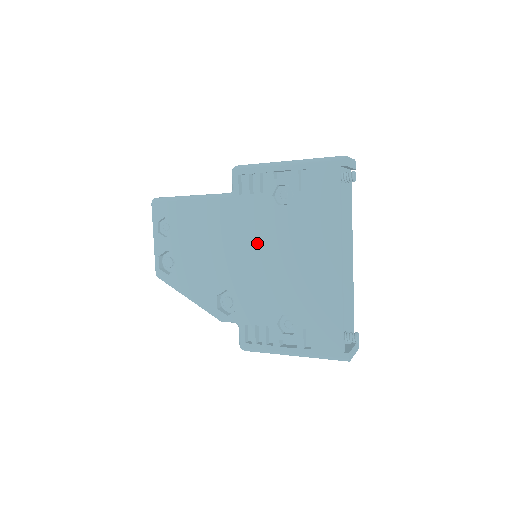
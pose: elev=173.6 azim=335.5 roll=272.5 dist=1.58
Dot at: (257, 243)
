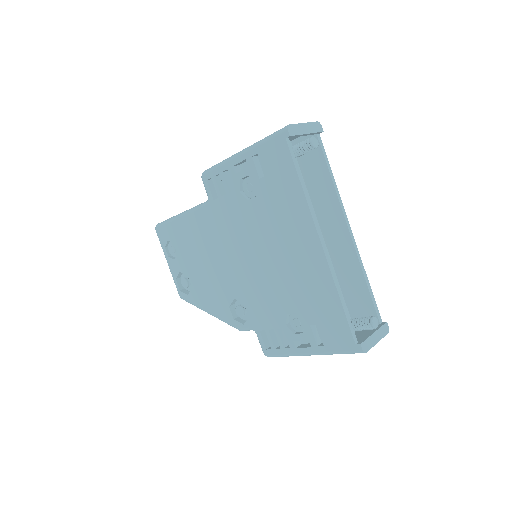
Dot at: (243, 245)
